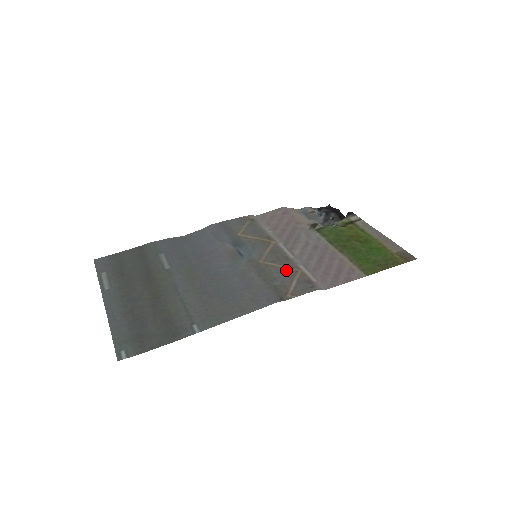
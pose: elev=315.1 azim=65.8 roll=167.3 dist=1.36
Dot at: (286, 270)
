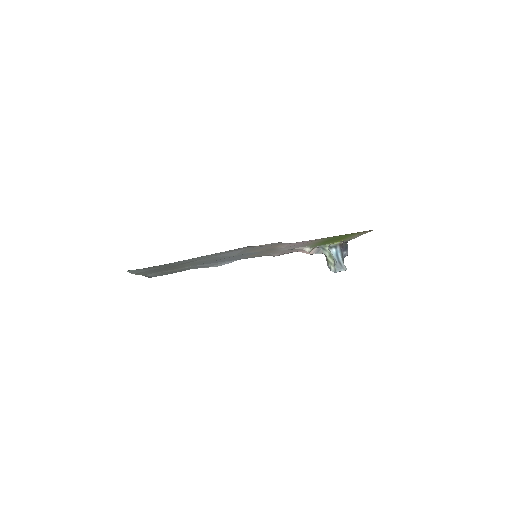
Dot at: (268, 247)
